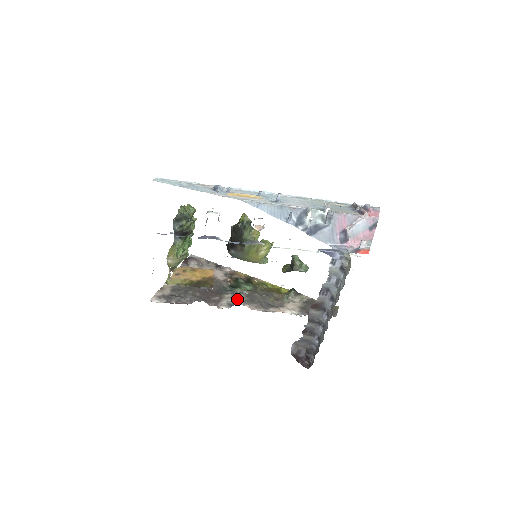
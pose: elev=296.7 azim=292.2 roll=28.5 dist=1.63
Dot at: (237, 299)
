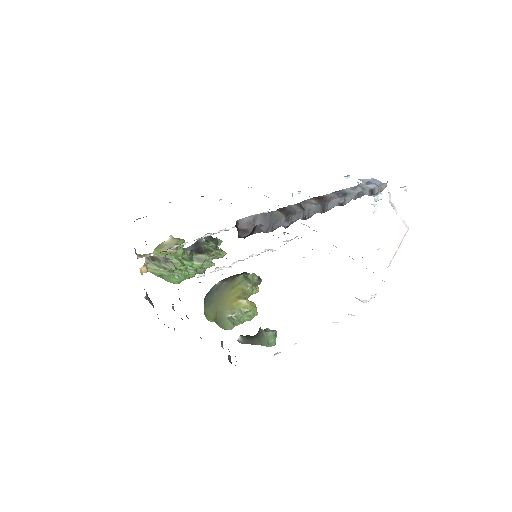
Dot at: (178, 289)
